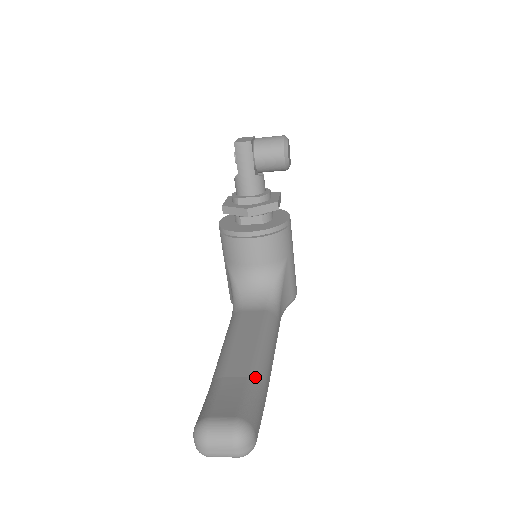
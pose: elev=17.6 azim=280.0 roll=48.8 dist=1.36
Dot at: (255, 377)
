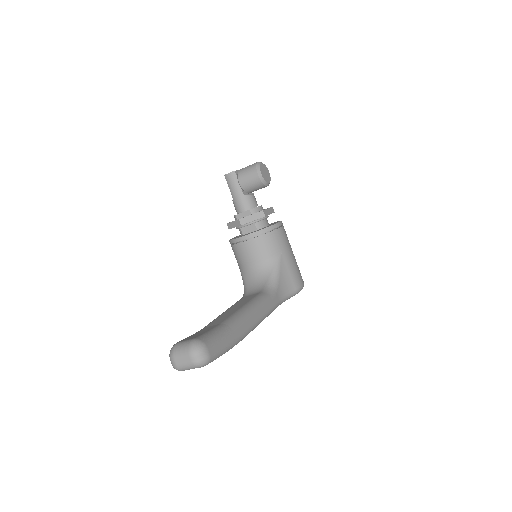
Dot at: (226, 323)
